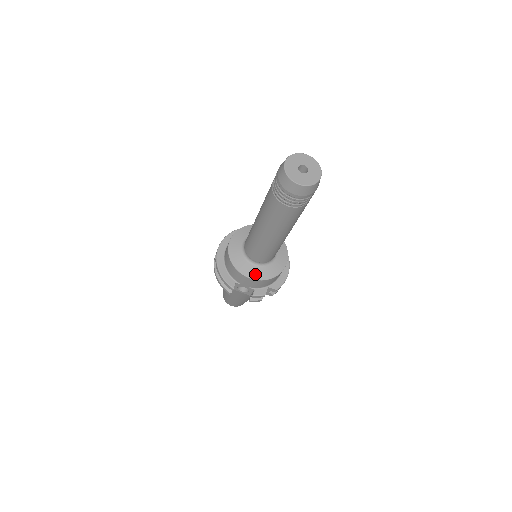
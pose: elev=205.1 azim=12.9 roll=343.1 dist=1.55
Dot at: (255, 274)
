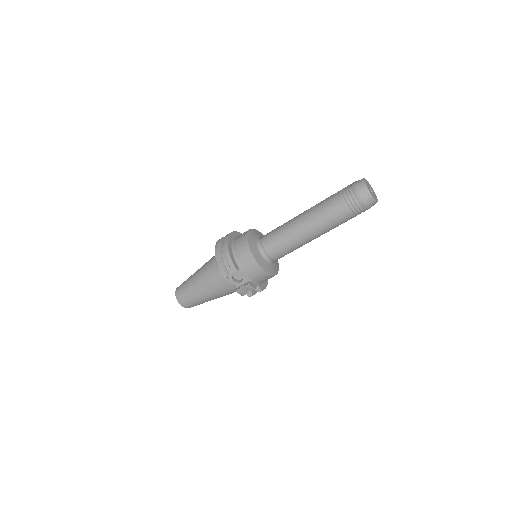
Dot at: (263, 265)
